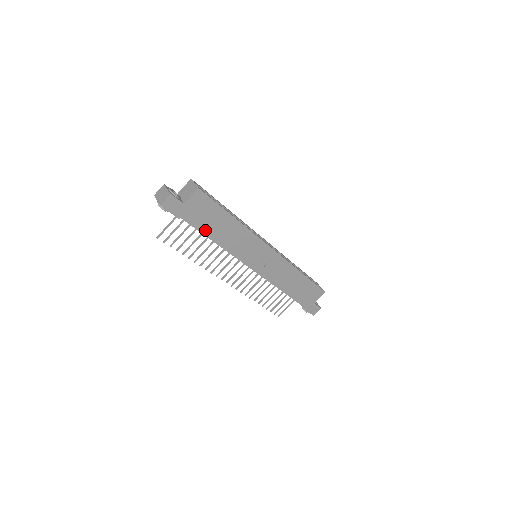
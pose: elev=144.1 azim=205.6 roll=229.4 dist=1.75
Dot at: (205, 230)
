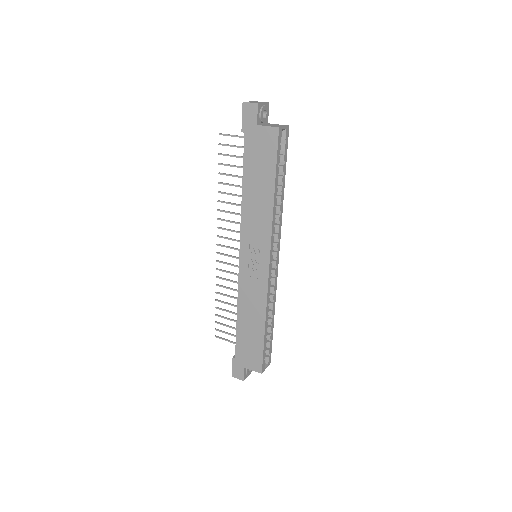
Dot at: (247, 169)
